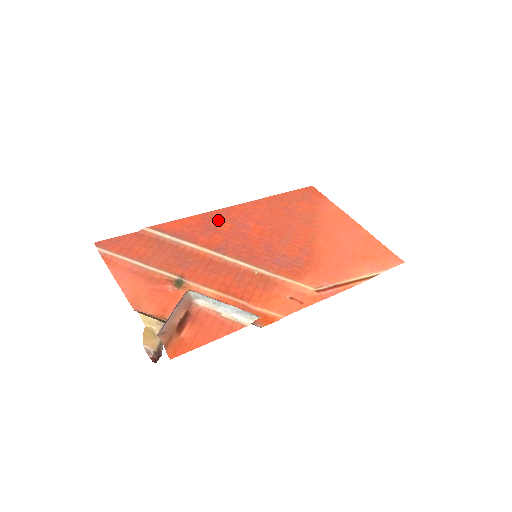
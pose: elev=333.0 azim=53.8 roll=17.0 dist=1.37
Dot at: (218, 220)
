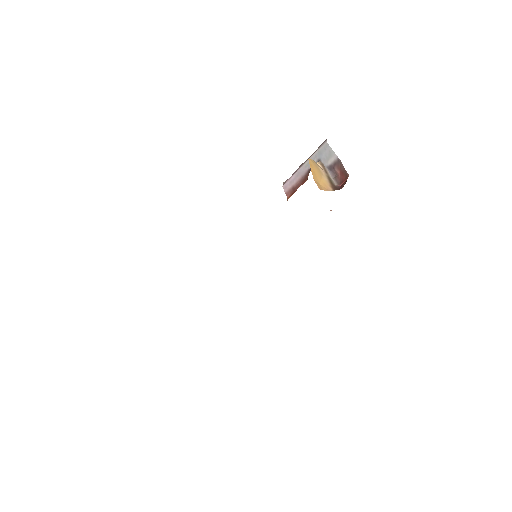
Dot at: occluded
